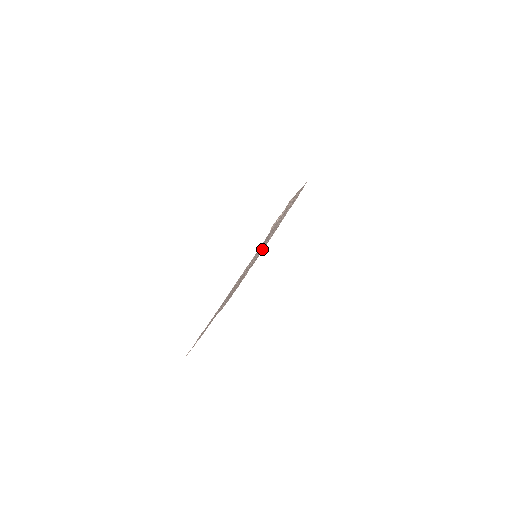
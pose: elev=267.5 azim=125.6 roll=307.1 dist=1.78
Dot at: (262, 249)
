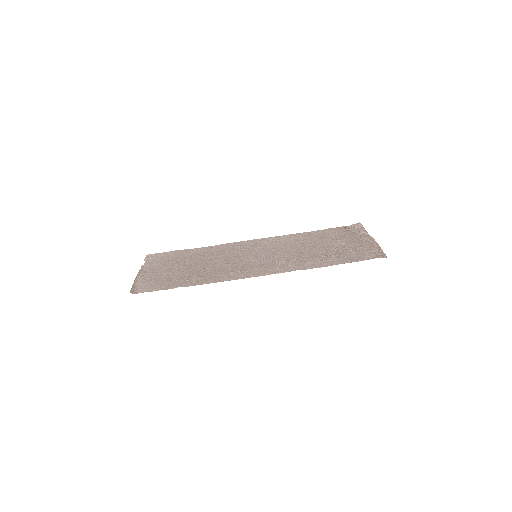
Dot at: (227, 275)
